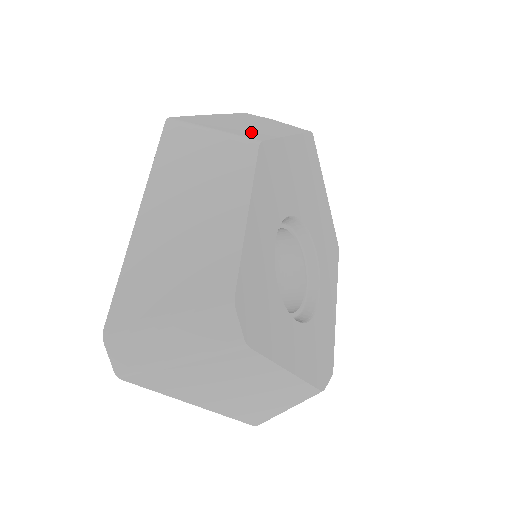
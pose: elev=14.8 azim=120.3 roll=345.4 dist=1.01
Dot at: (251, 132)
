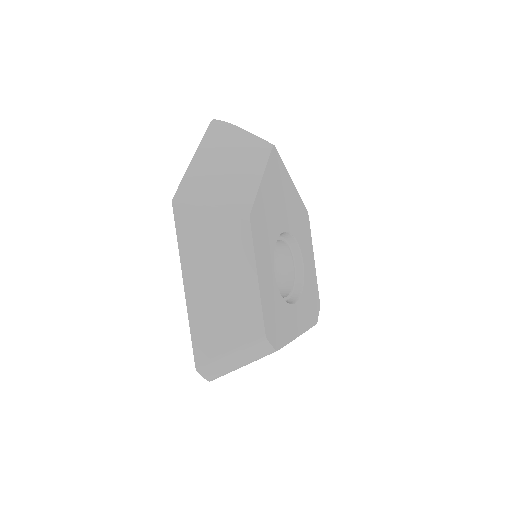
Dot at: (236, 193)
